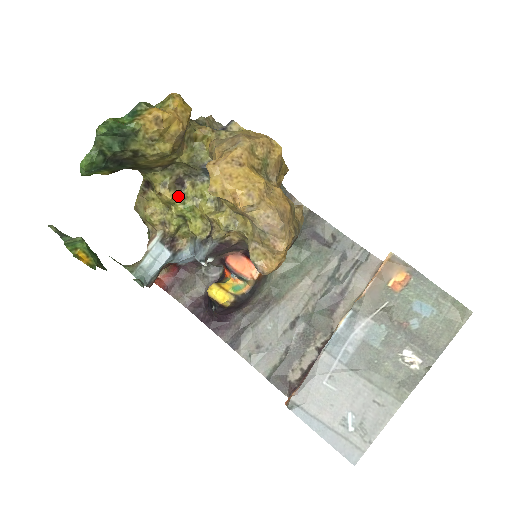
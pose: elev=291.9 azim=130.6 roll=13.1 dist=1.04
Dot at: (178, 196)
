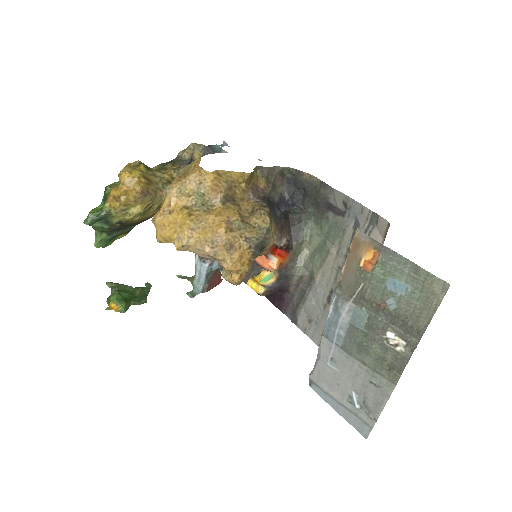
Dot at: occluded
